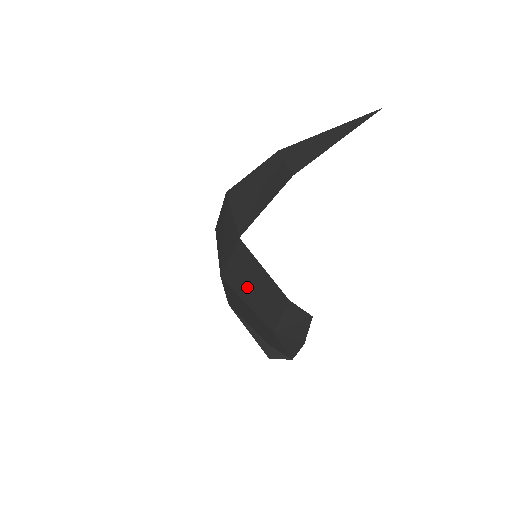
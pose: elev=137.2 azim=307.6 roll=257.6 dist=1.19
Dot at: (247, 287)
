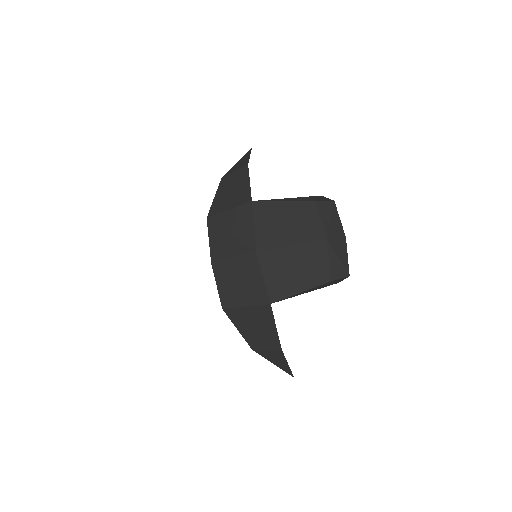
Dot at: (282, 231)
